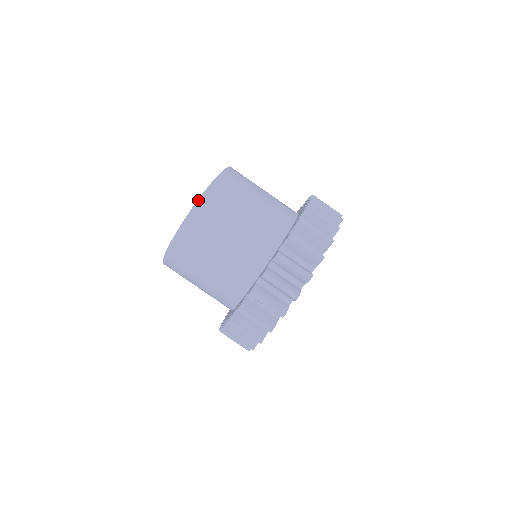
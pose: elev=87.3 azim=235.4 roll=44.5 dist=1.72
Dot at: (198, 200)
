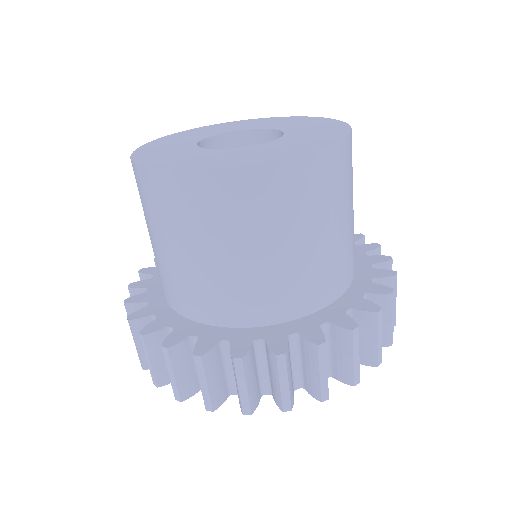
Dot at: (262, 163)
